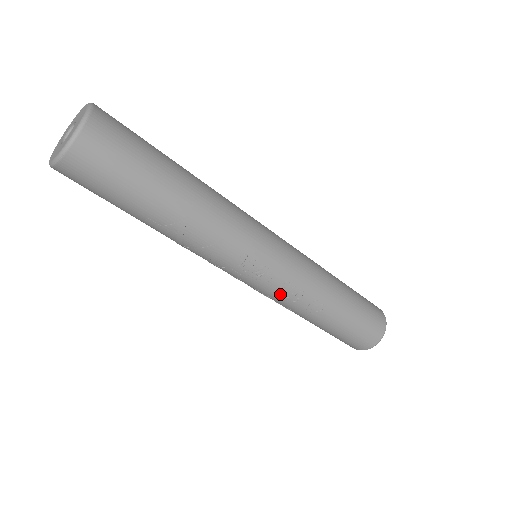
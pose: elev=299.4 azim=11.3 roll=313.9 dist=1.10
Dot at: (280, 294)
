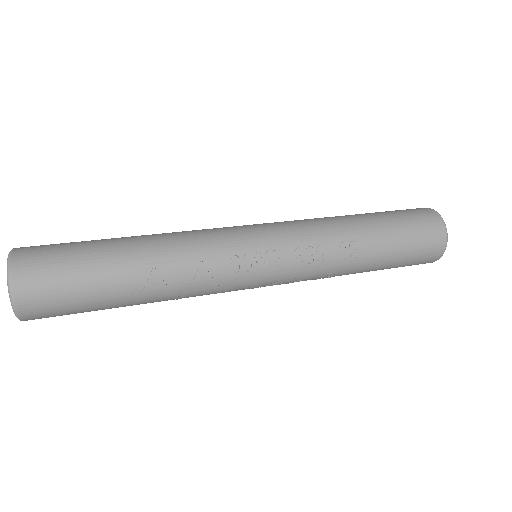
Dot at: (303, 265)
